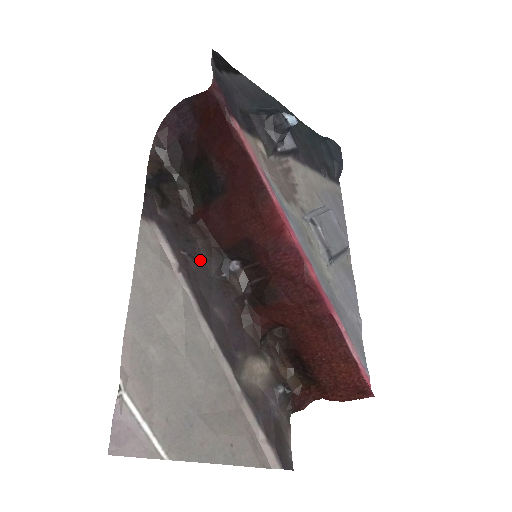
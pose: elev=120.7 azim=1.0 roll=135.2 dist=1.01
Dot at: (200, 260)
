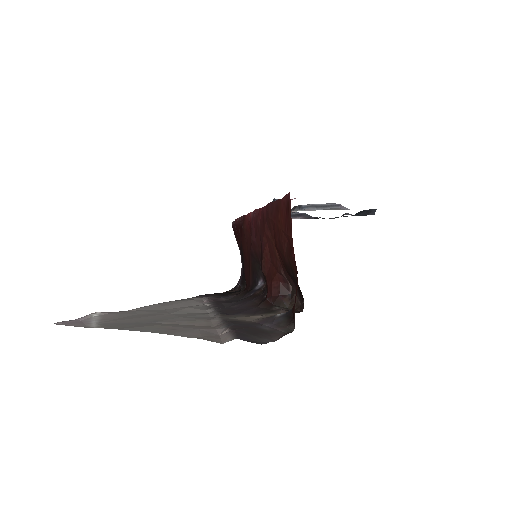
Dot at: (234, 298)
